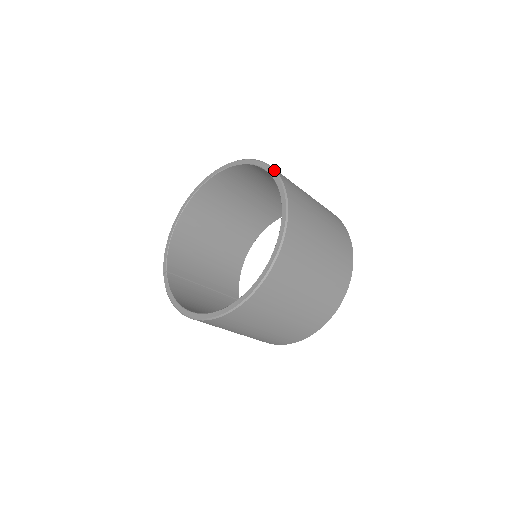
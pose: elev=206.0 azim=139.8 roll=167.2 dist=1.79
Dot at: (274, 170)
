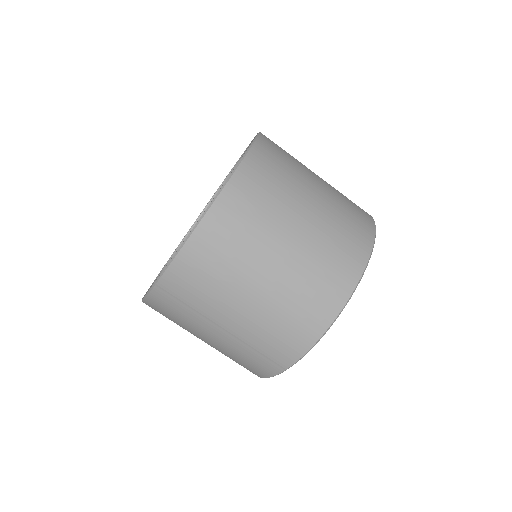
Dot at: occluded
